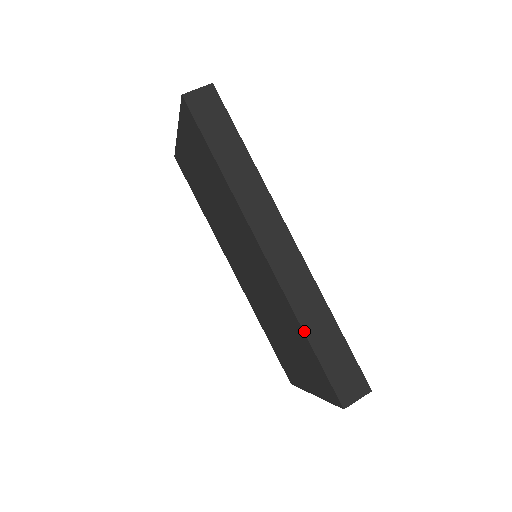
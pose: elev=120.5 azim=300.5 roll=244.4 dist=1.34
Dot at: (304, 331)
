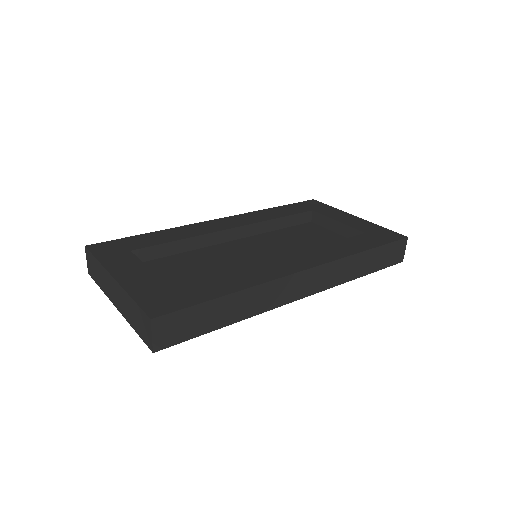
Dot at: occluded
